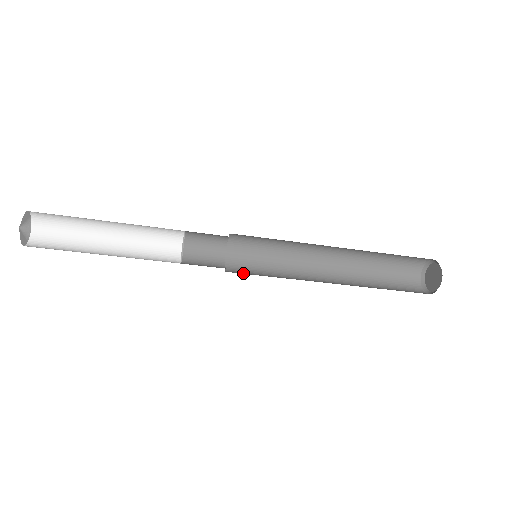
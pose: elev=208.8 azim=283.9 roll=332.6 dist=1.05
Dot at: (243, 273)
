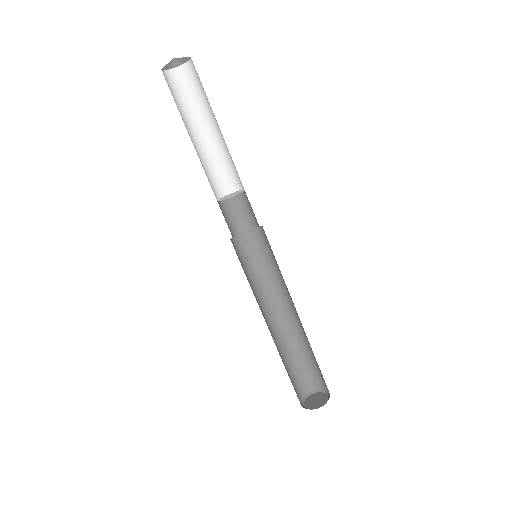
Dot at: occluded
